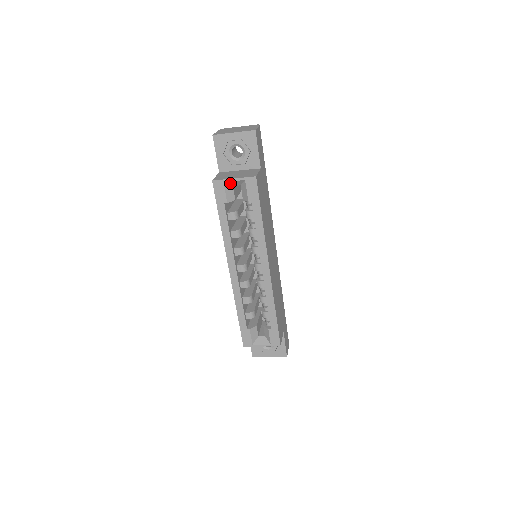
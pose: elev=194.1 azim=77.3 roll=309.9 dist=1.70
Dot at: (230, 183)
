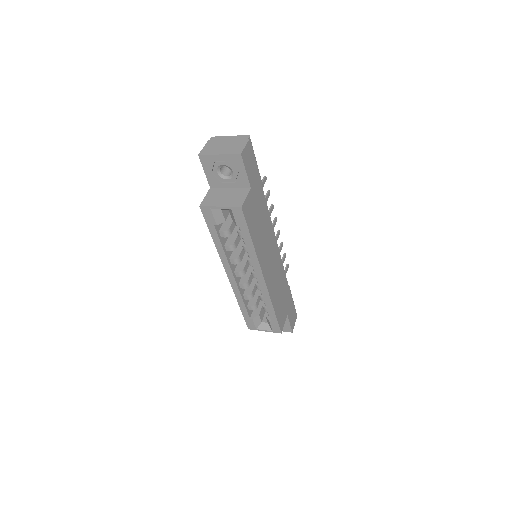
Dot at: (217, 208)
